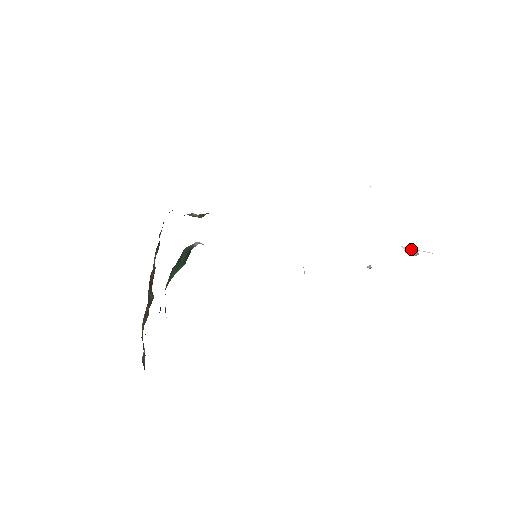
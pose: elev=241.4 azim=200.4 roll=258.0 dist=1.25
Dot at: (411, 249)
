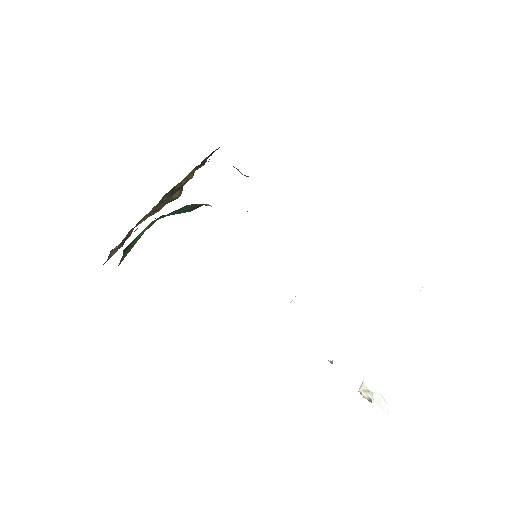
Dot at: (368, 393)
